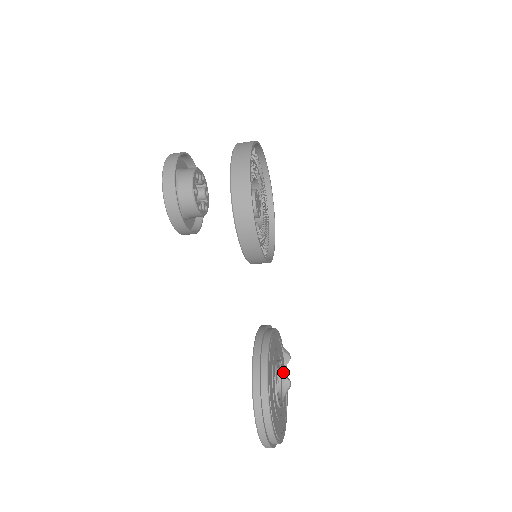
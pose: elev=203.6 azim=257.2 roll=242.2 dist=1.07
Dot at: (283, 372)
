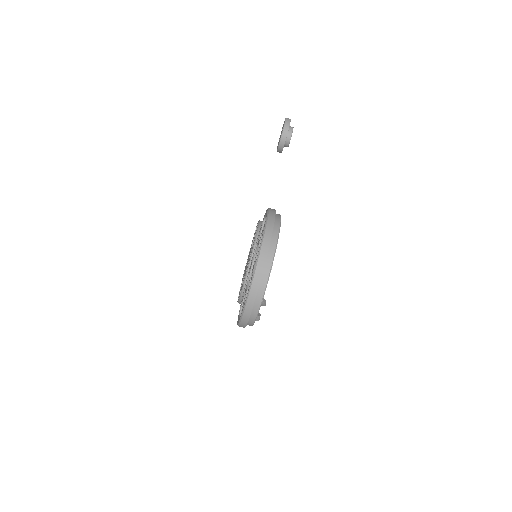
Dot at: occluded
